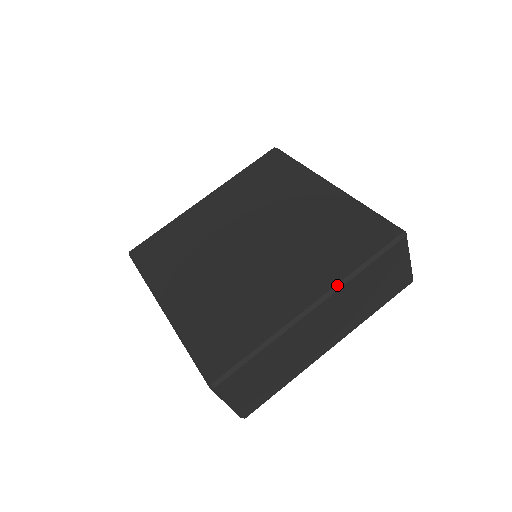
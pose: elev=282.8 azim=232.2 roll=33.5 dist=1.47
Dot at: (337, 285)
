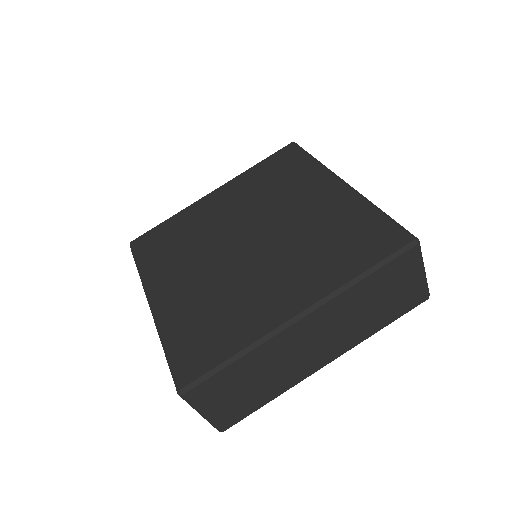
Dot at: (331, 294)
